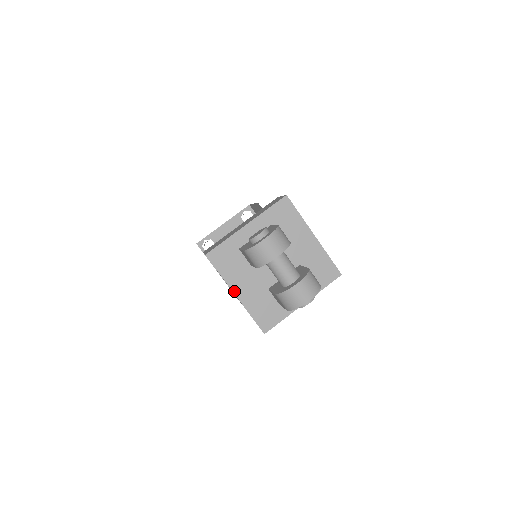
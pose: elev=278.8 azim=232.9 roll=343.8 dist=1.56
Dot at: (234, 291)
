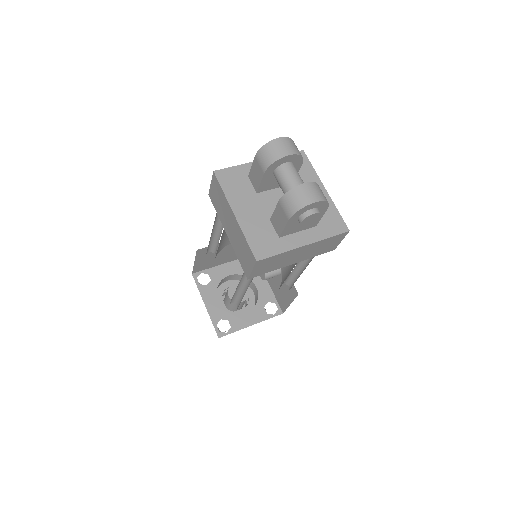
Dot at: (234, 210)
